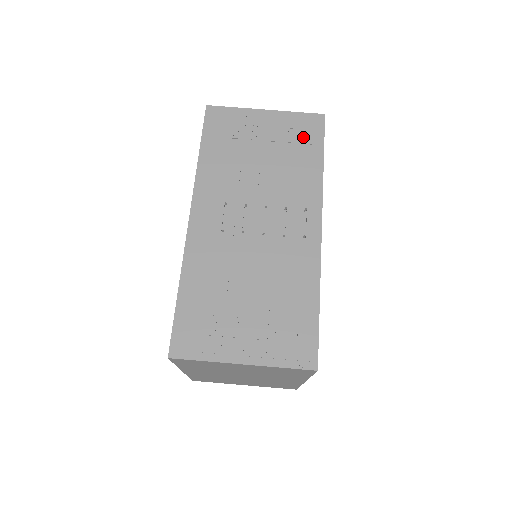
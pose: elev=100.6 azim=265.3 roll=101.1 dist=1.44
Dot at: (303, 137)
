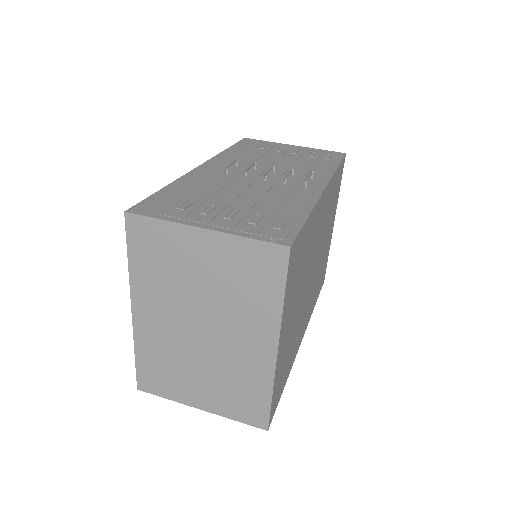
Dot at: (323, 156)
